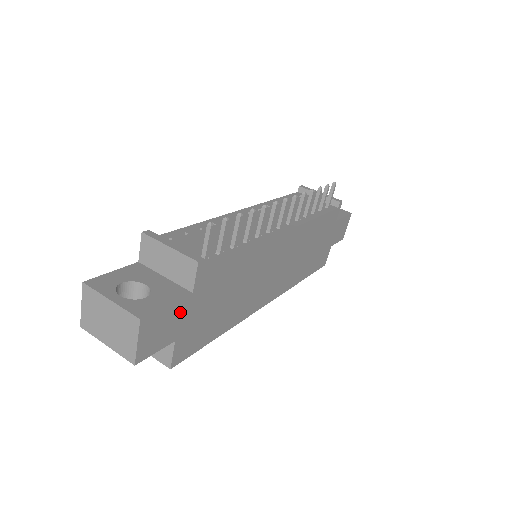
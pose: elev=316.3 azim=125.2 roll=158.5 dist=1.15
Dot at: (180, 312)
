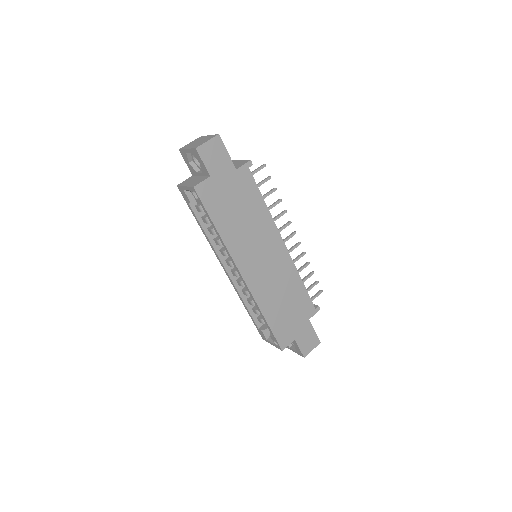
Dot at: (226, 167)
